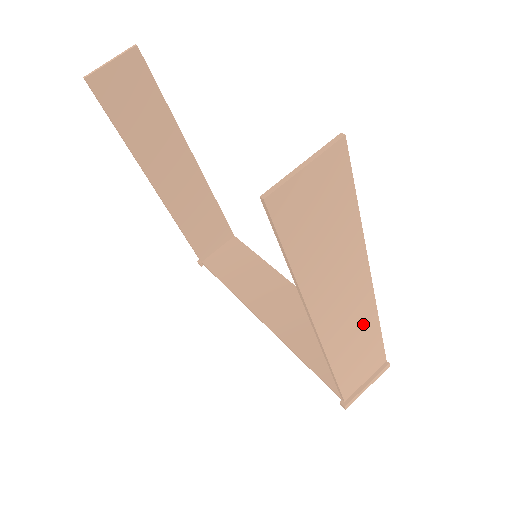
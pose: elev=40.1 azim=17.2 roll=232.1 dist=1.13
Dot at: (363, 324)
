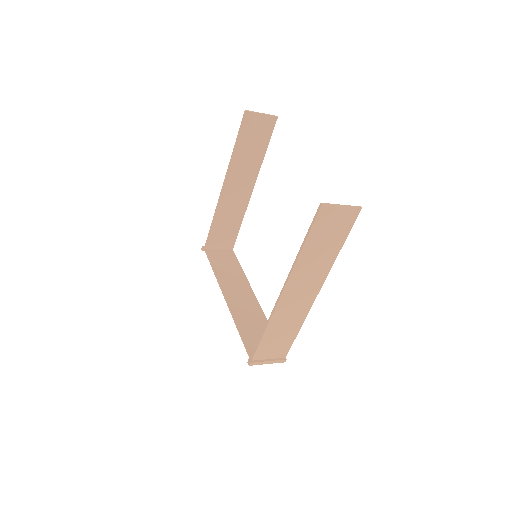
Dot at: (298, 315)
